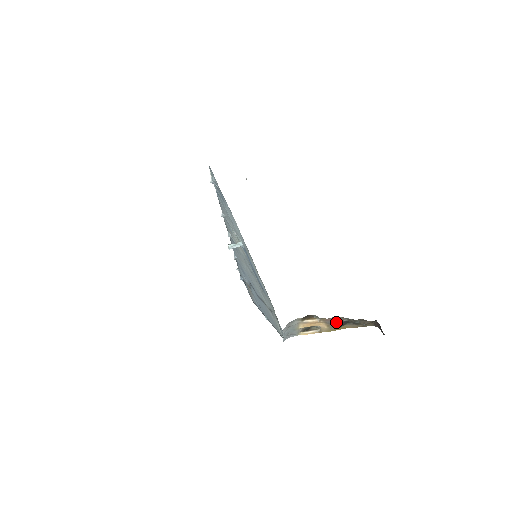
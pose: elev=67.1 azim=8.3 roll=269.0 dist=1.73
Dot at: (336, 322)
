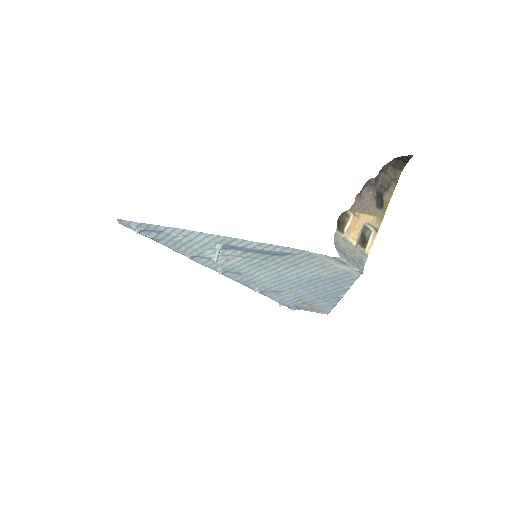
Dot at: (368, 201)
